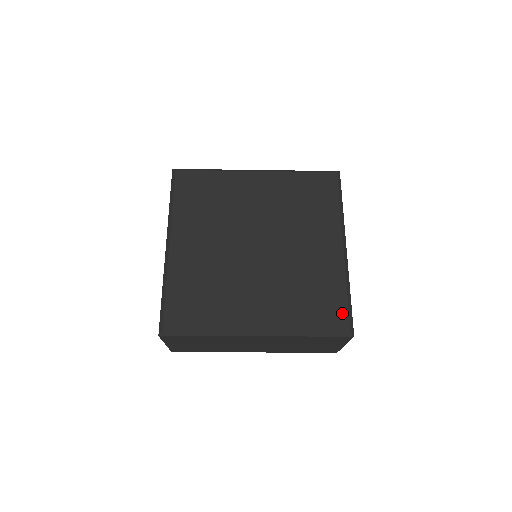
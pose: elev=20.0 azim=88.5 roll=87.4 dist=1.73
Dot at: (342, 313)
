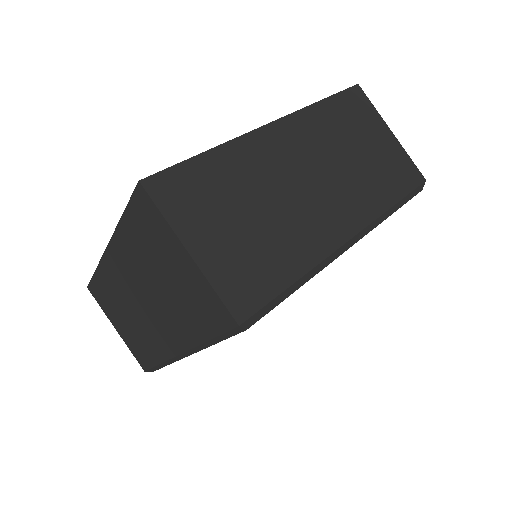
Dot at: occluded
